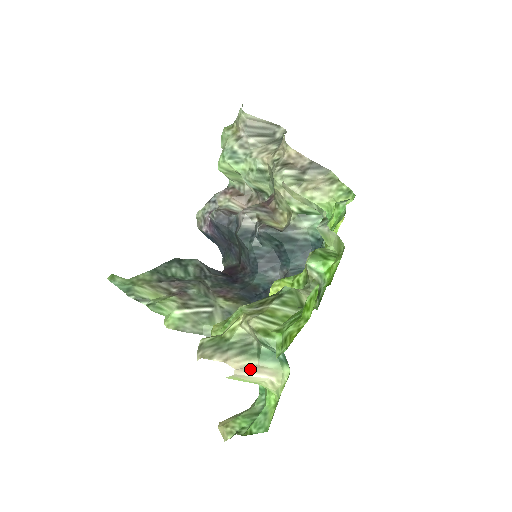
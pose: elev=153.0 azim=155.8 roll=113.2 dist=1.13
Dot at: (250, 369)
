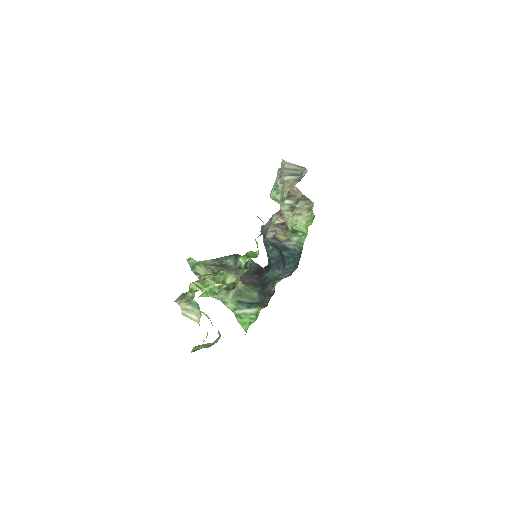
Dot at: (188, 311)
